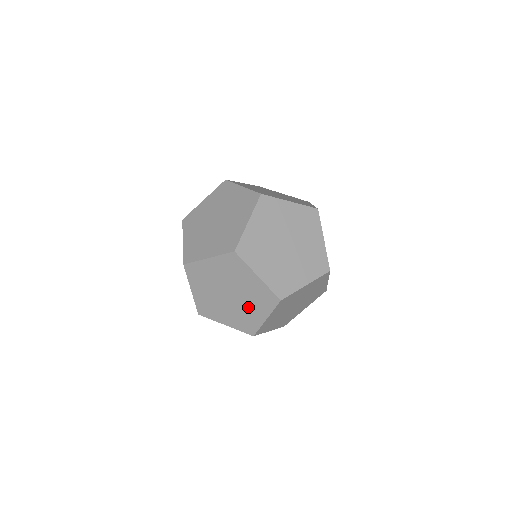
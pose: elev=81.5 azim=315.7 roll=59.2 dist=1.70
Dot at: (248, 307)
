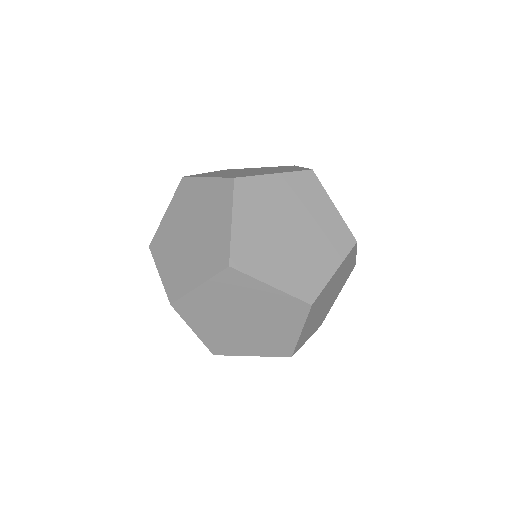
Dot at: occluded
